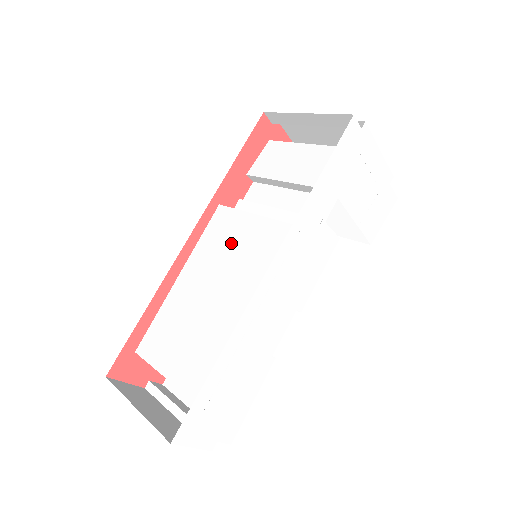
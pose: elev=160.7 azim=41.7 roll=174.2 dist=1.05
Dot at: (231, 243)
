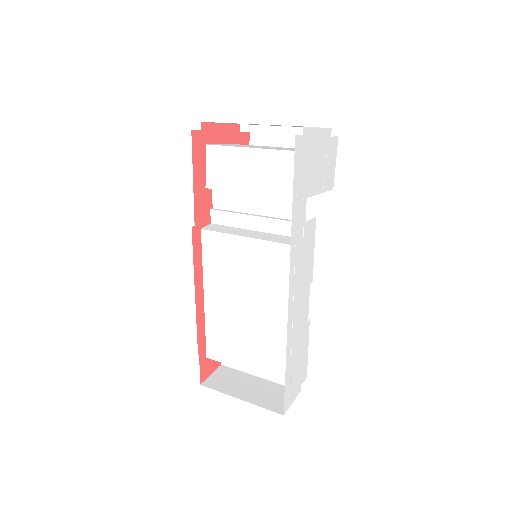
Dot at: (236, 265)
